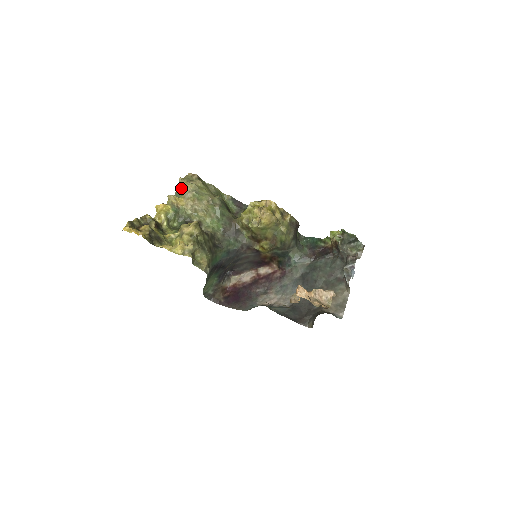
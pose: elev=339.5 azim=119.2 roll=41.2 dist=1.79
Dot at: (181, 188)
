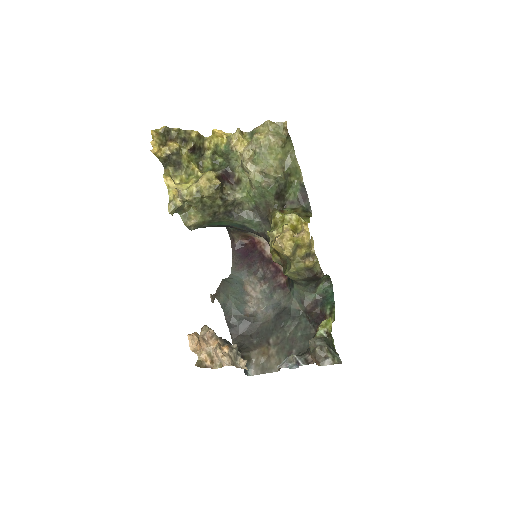
Dot at: (256, 133)
